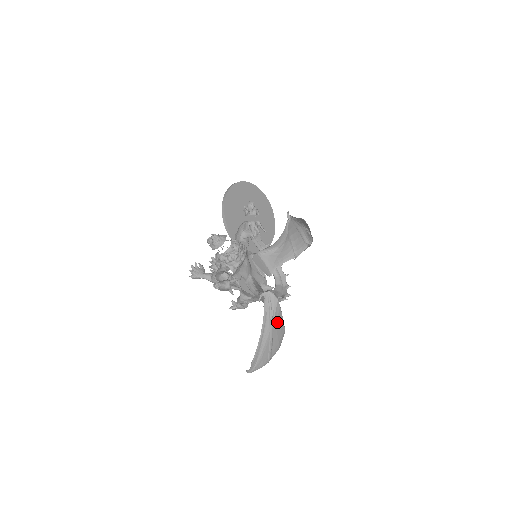
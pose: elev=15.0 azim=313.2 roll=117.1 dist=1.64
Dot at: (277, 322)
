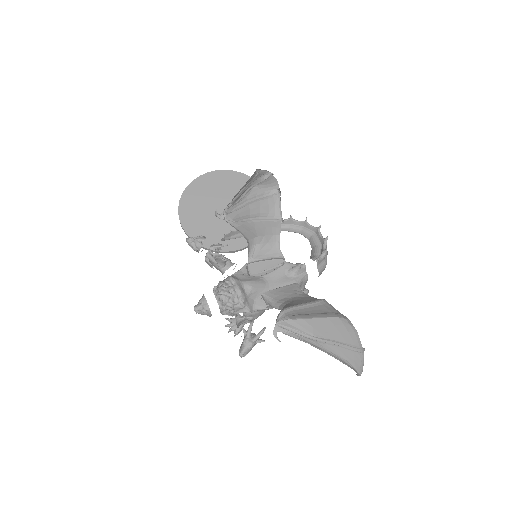
Dot at: (320, 329)
